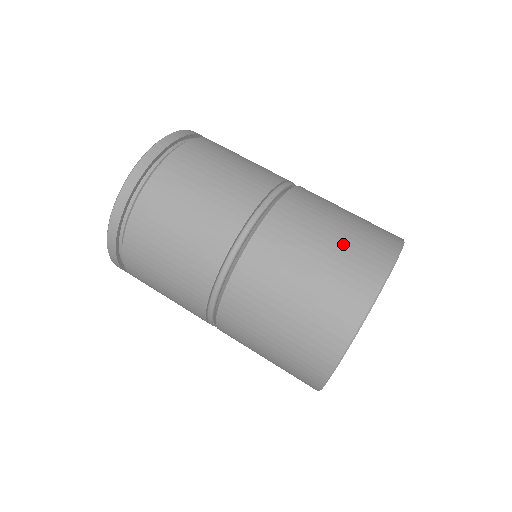
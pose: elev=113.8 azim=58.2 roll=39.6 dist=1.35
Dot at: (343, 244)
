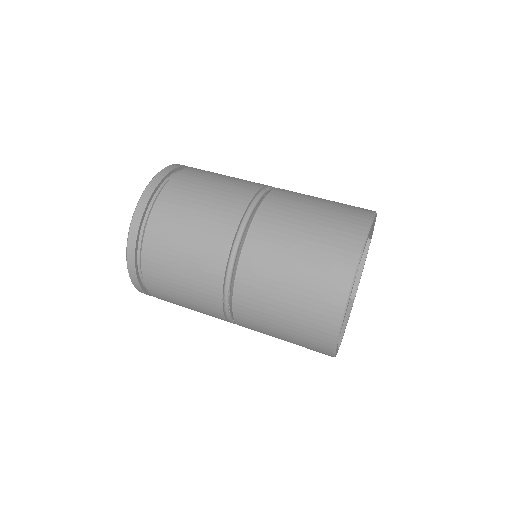
Dot at: (333, 204)
